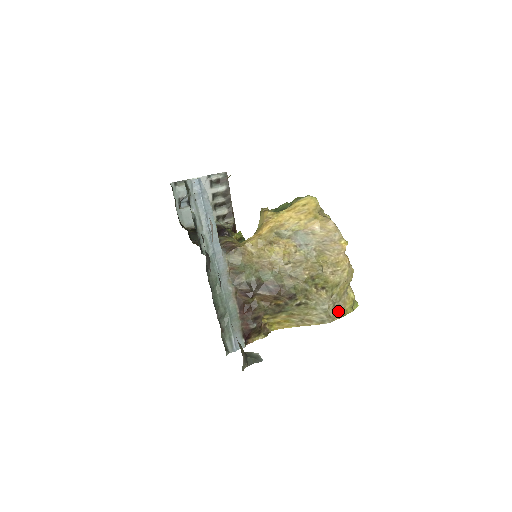
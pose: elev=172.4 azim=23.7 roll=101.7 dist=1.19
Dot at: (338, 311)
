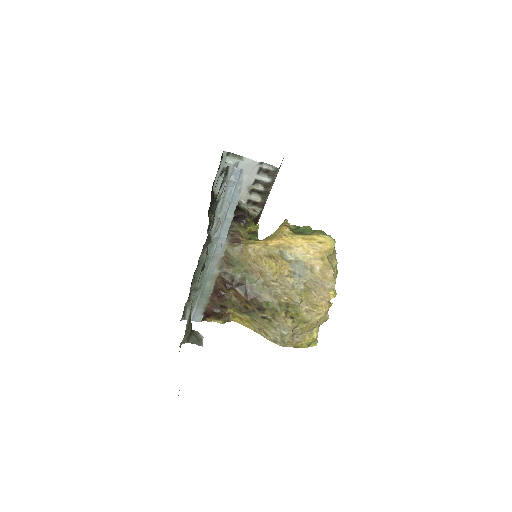
Dot at: (293, 341)
